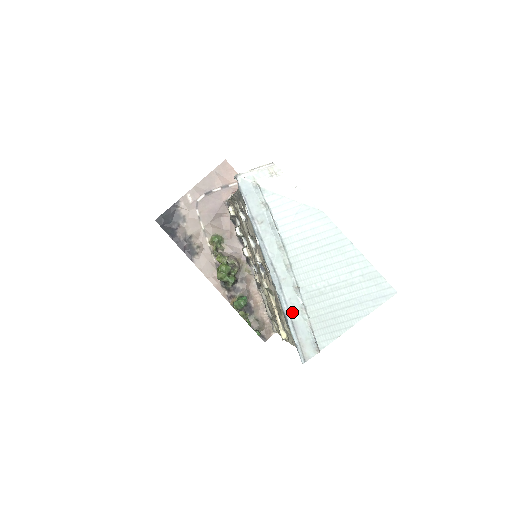
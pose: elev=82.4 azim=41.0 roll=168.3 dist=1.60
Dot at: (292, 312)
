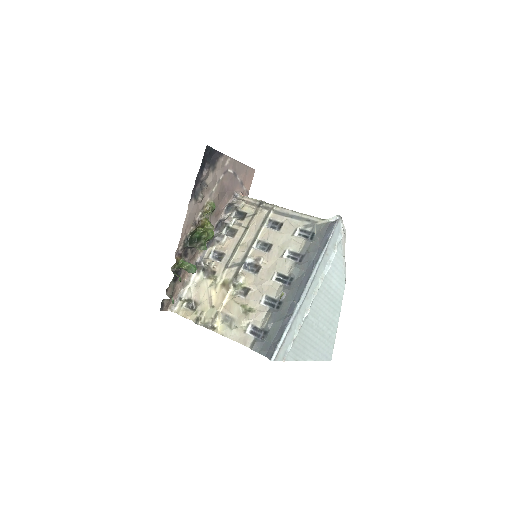
Dot at: (295, 322)
